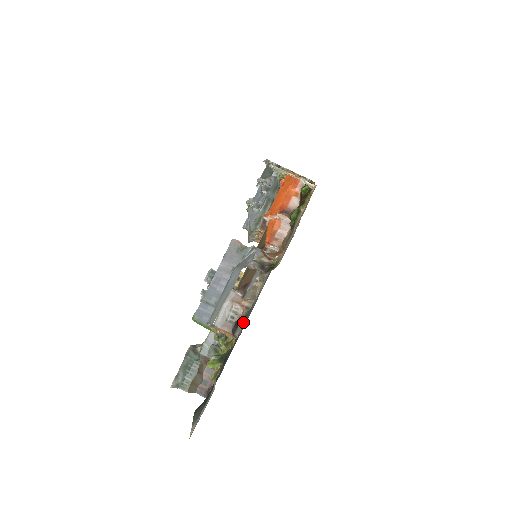
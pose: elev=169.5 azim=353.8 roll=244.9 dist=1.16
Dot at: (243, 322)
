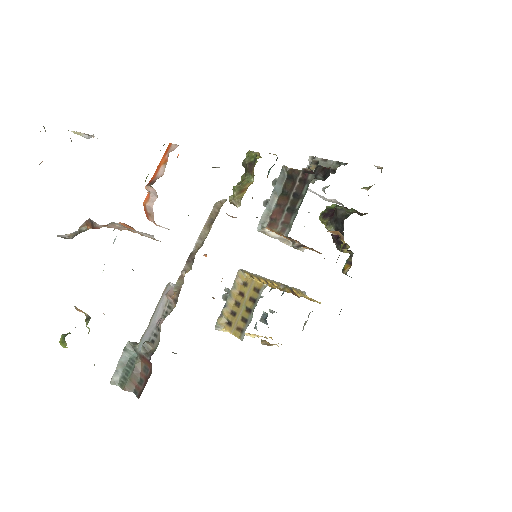
Dot at: (163, 315)
